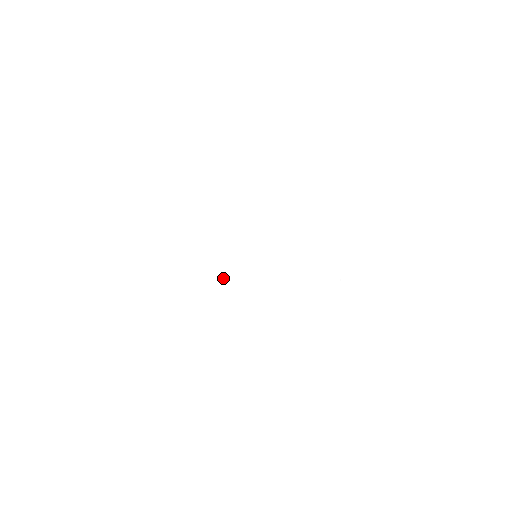
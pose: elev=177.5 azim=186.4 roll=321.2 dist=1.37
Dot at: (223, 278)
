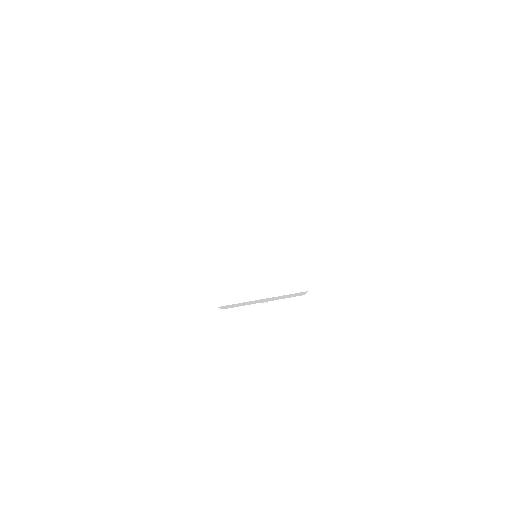
Dot at: (201, 227)
